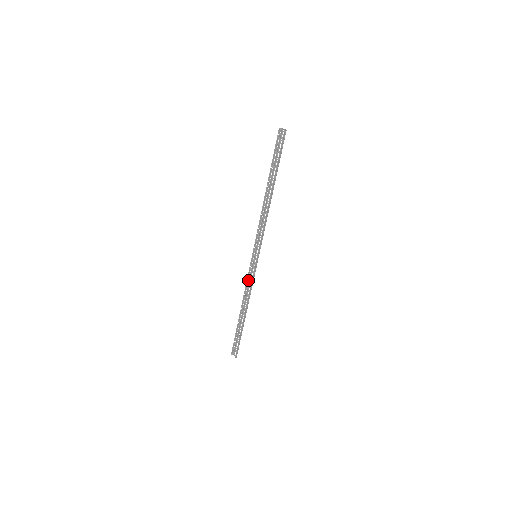
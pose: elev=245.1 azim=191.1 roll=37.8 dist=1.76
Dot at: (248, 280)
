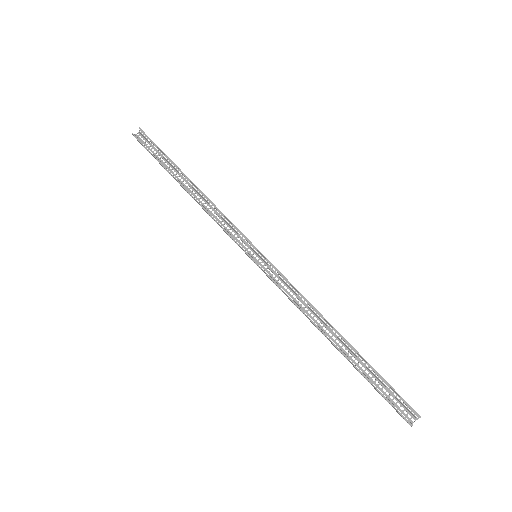
Dot at: (285, 294)
